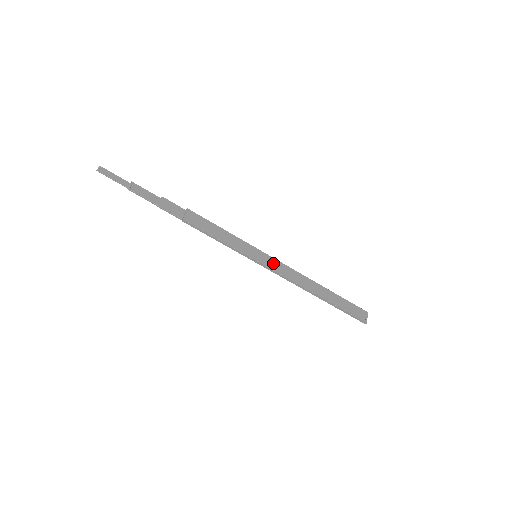
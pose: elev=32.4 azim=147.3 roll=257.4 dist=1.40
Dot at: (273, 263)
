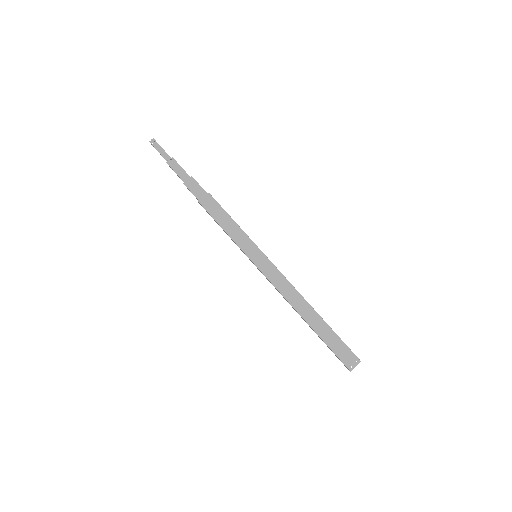
Dot at: (269, 269)
